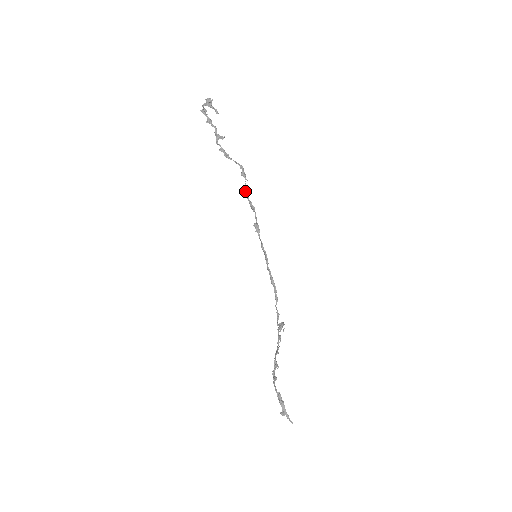
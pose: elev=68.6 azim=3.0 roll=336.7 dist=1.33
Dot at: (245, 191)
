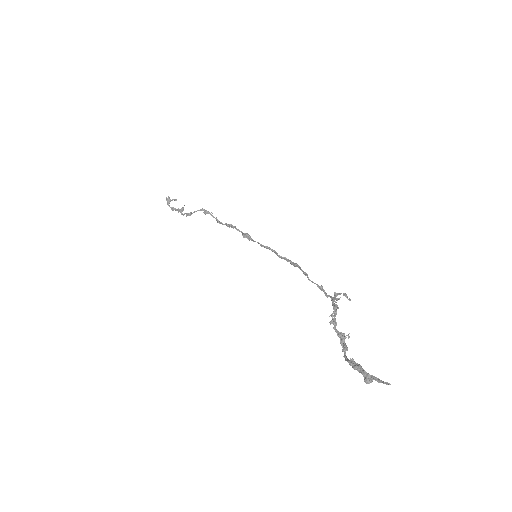
Dot at: (219, 222)
